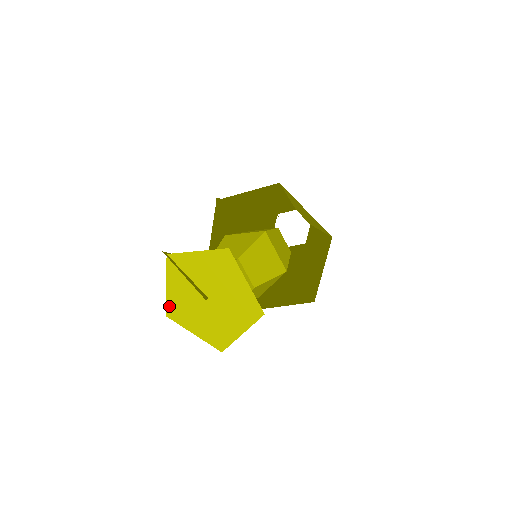
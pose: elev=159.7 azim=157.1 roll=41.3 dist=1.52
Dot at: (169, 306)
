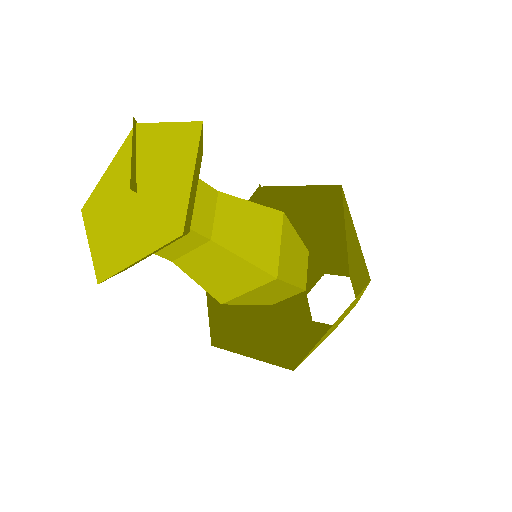
Dot at: (93, 196)
